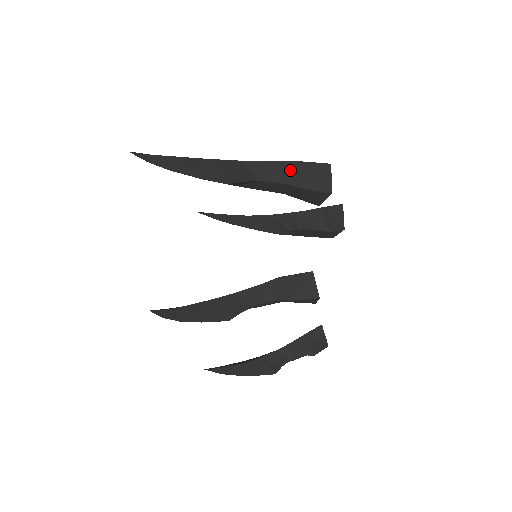
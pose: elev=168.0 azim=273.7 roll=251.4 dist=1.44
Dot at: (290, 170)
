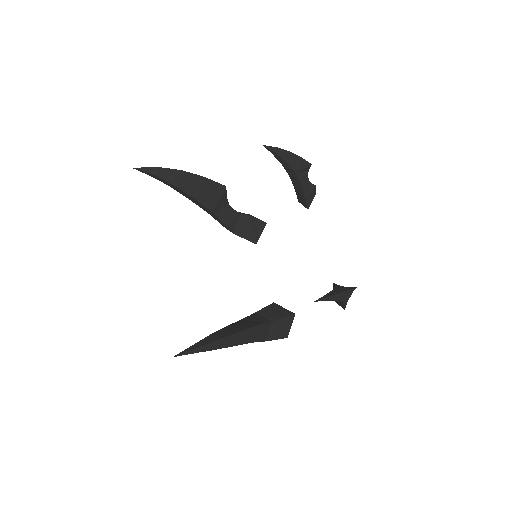
Dot at: occluded
